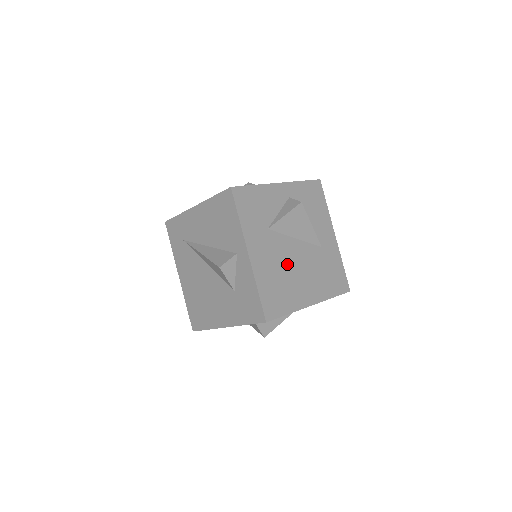
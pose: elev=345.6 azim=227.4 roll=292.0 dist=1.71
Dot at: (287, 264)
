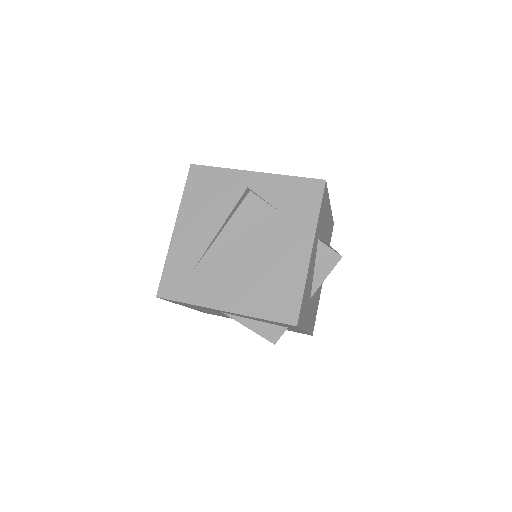
Dot at: occluded
